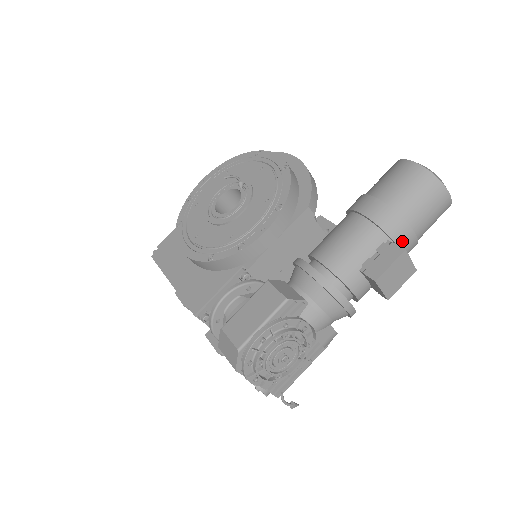
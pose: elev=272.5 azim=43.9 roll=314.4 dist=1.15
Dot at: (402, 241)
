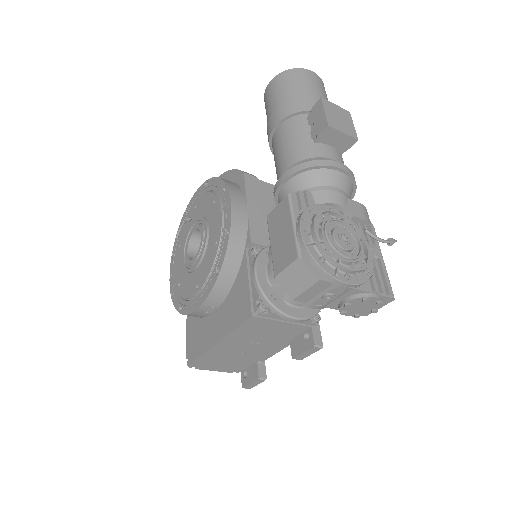
Dot at: occluded
